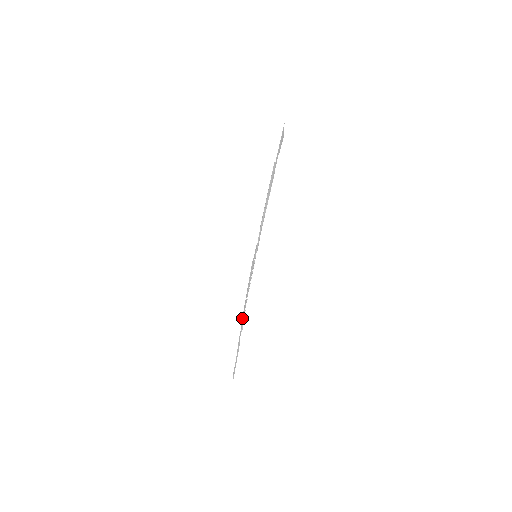
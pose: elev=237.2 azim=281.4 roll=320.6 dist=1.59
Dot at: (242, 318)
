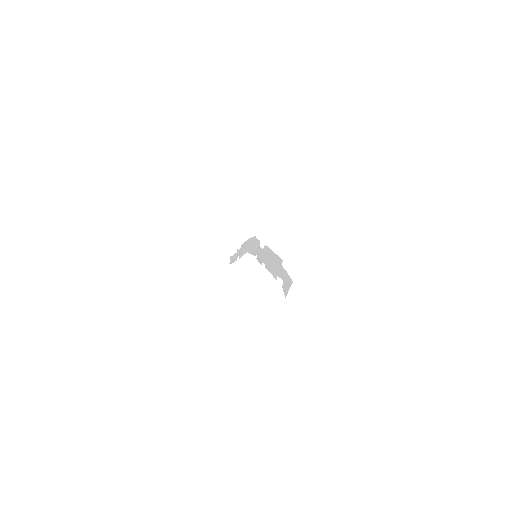
Dot at: (242, 246)
